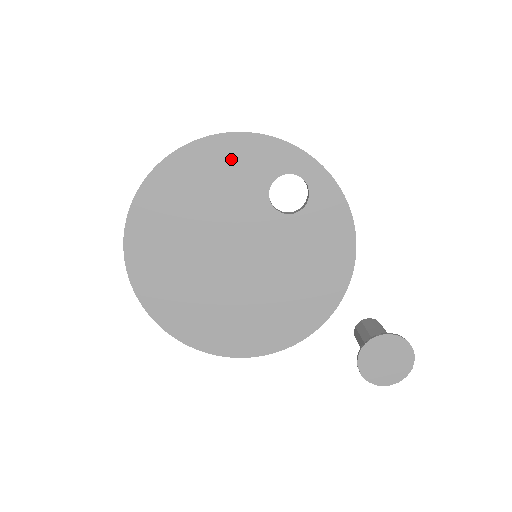
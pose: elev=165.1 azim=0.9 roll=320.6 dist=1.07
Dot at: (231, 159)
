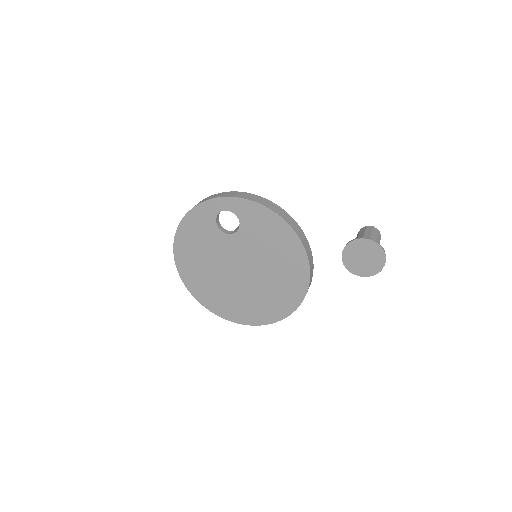
Dot at: (193, 231)
